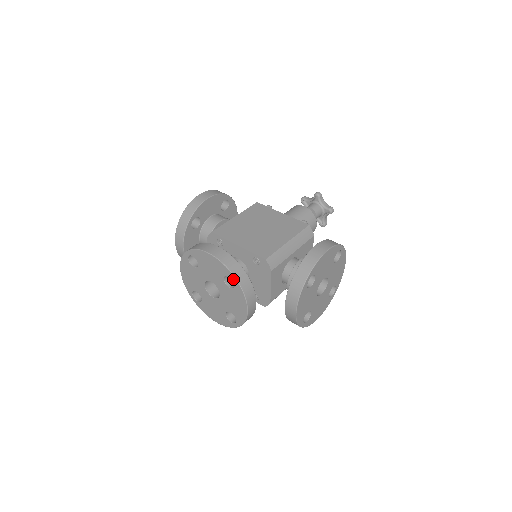
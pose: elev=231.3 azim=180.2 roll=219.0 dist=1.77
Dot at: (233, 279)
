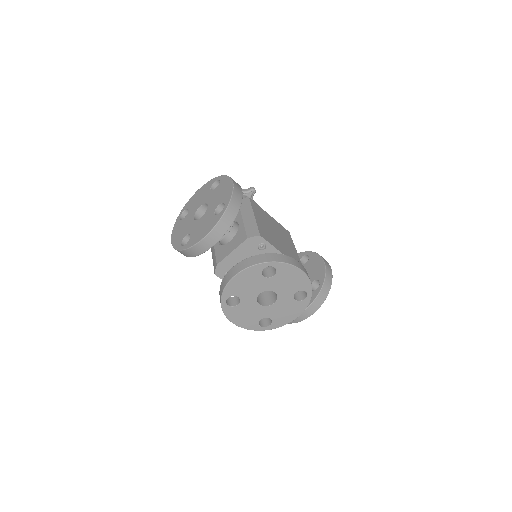
Dot at: (309, 294)
